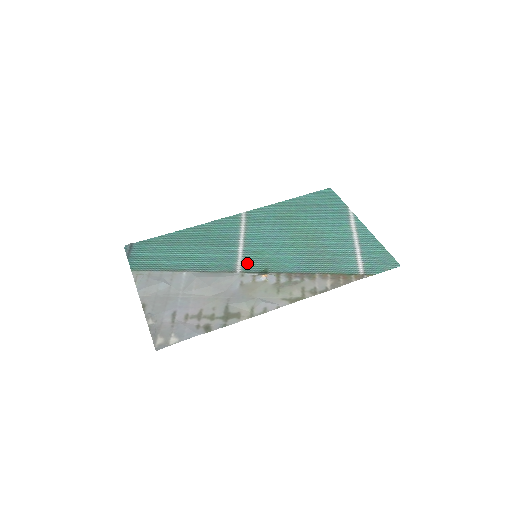
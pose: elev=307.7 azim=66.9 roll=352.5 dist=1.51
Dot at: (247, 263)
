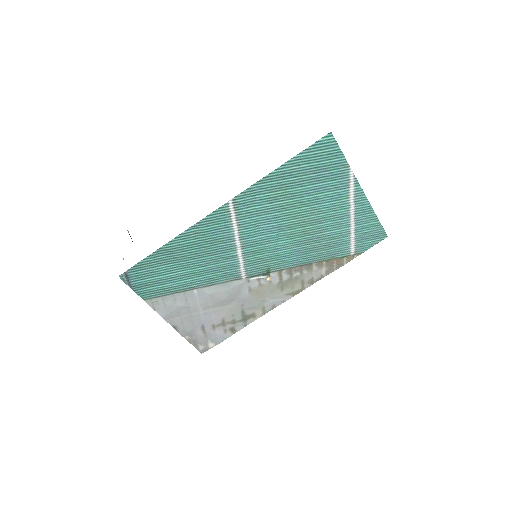
Dot at: (250, 267)
